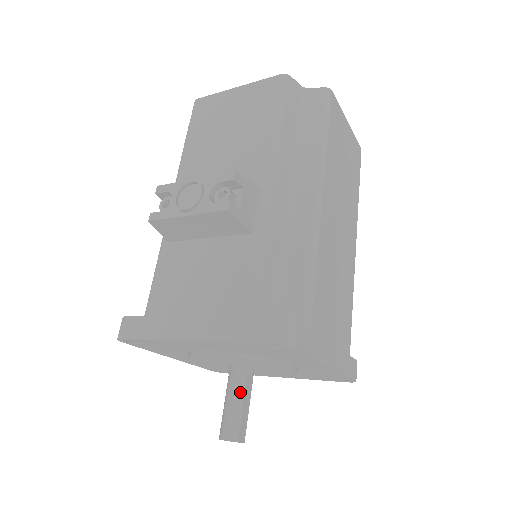
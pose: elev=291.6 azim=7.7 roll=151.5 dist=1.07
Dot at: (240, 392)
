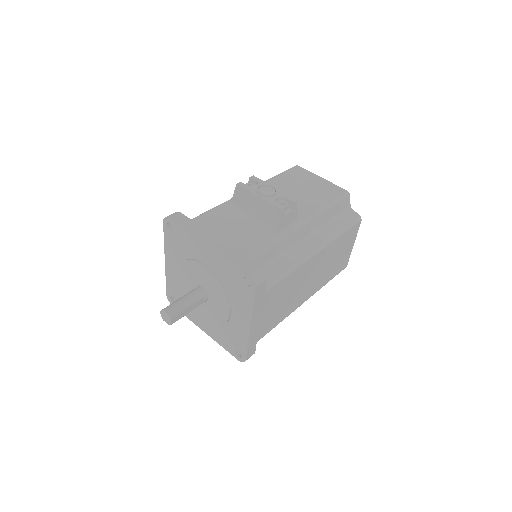
Dot at: (193, 300)
